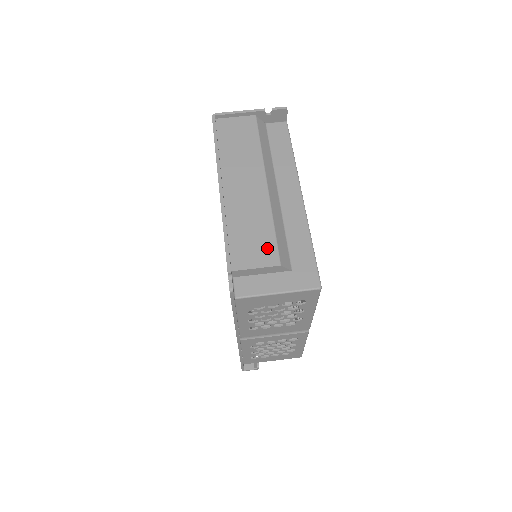
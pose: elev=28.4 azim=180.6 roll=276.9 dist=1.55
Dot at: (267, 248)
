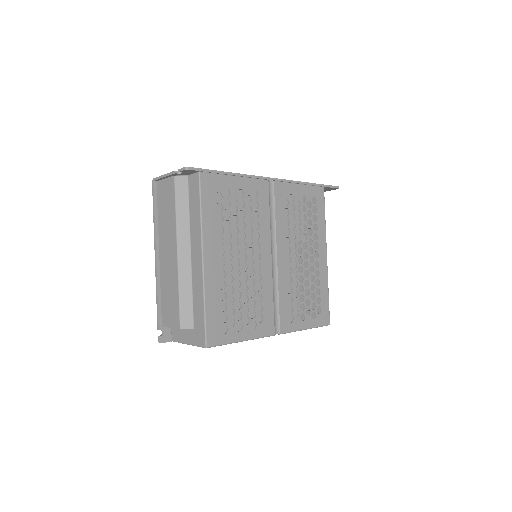
Dot at: (175, 313)
